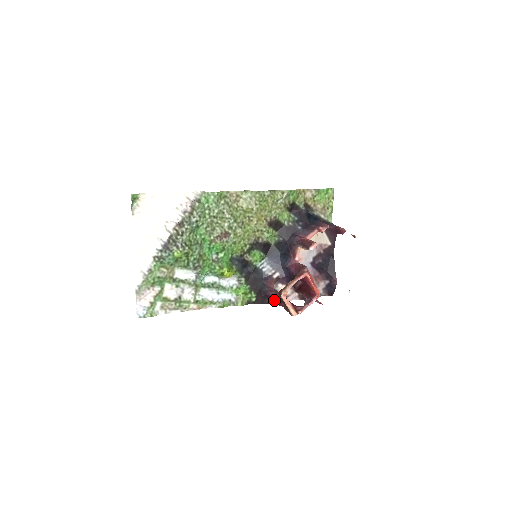
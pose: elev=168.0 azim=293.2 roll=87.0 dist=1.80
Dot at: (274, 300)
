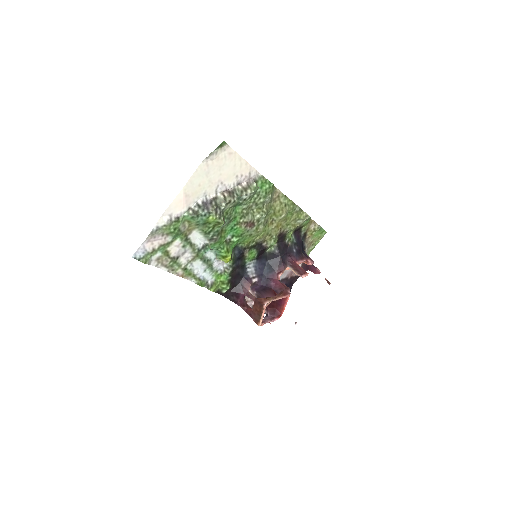
Dot at: (239, 300)
